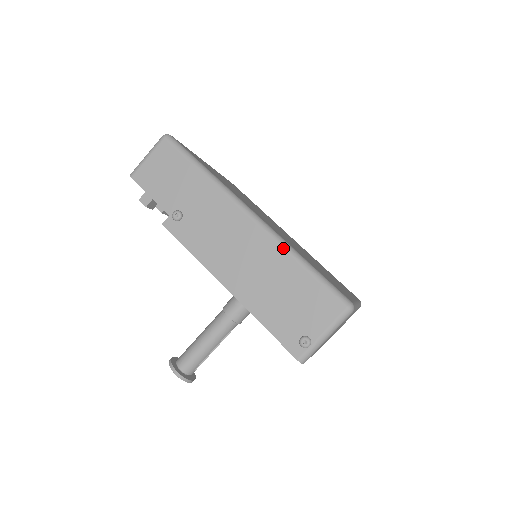
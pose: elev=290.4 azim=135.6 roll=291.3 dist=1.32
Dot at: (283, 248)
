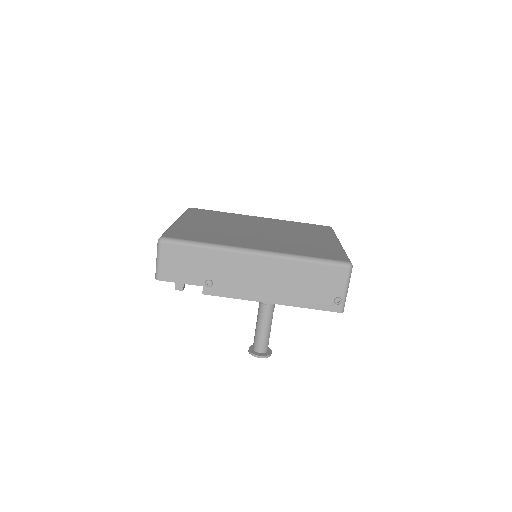
Dot at: (289, 260)
